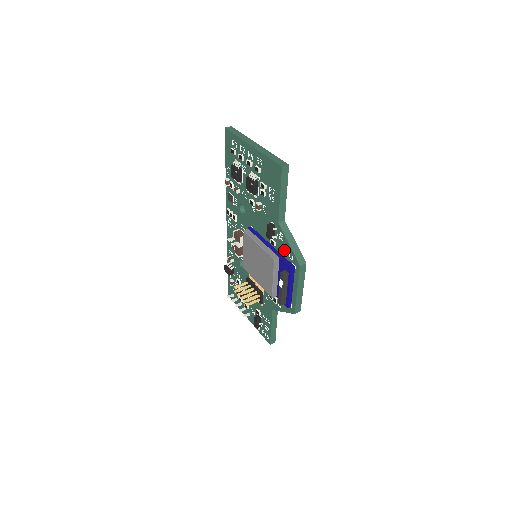
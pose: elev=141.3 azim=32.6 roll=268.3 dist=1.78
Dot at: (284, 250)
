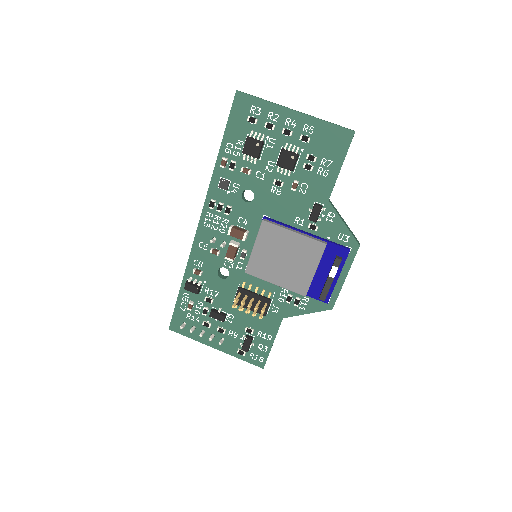
Dot at: (332, 233)
